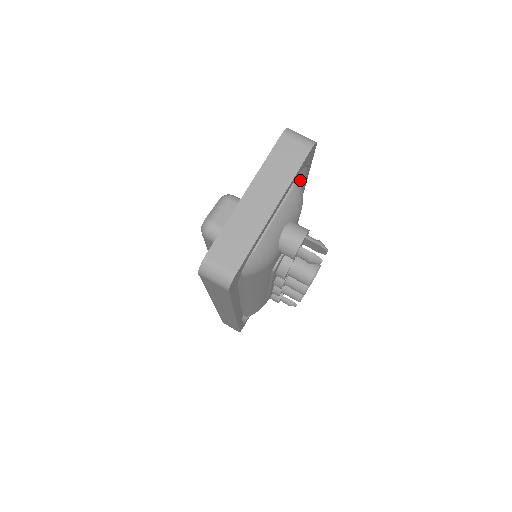
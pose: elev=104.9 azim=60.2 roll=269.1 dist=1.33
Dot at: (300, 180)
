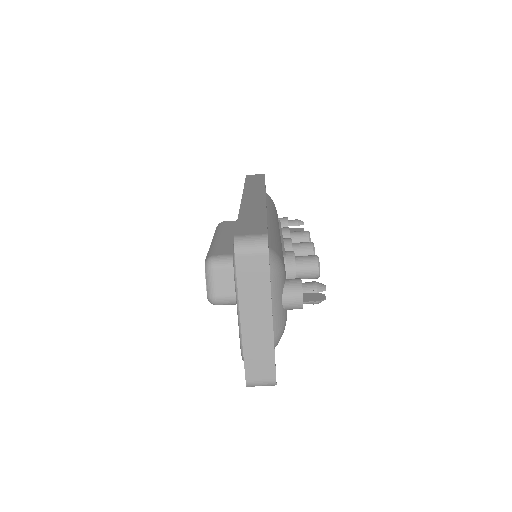
Dot at: (270, 257)
